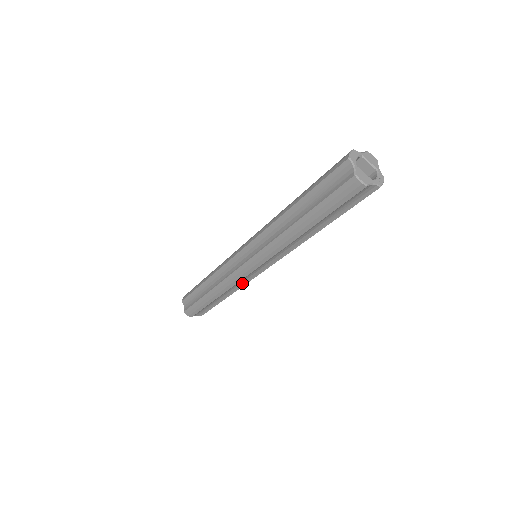
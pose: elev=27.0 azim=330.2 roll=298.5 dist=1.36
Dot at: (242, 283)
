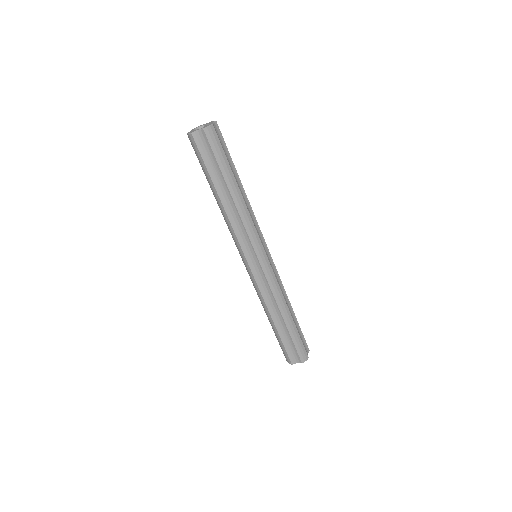
Dot at: (268, 290)
